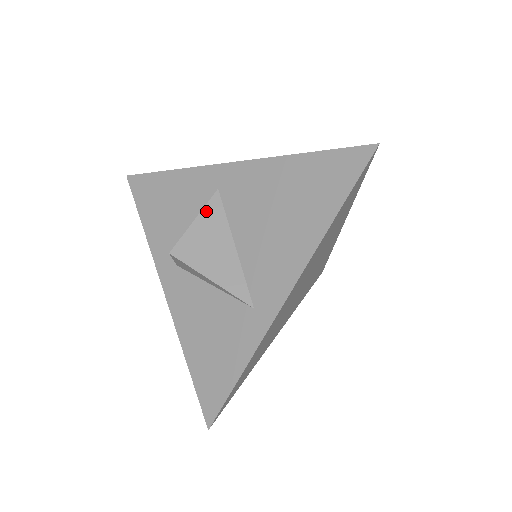
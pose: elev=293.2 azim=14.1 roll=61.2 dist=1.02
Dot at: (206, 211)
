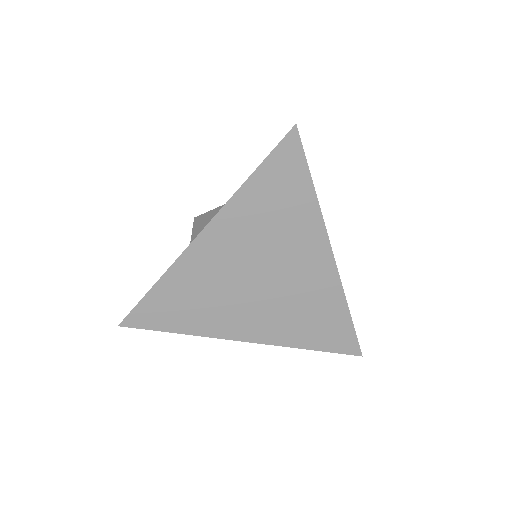
Dot at: occluded
